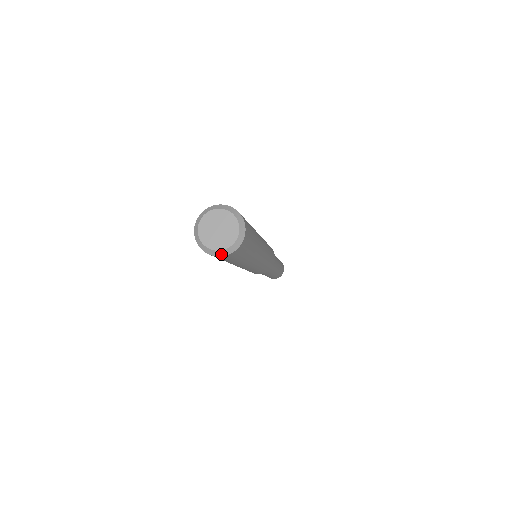
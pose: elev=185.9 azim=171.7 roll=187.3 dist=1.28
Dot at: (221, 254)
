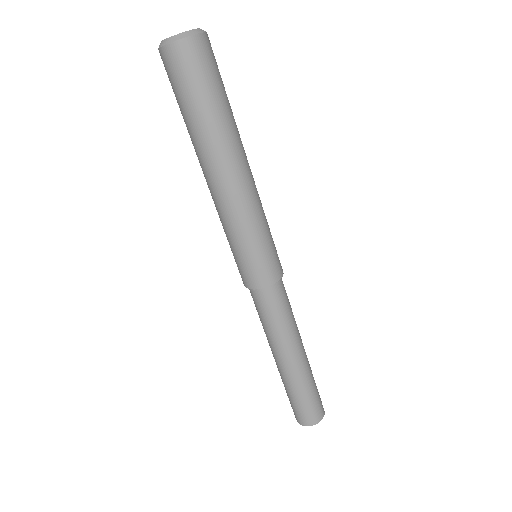
Dot at: (170, 41)
